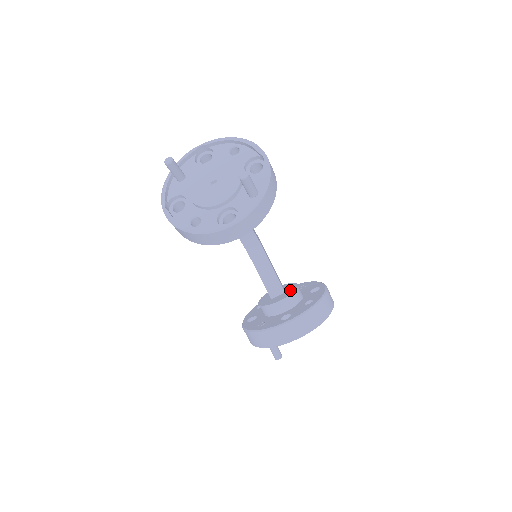
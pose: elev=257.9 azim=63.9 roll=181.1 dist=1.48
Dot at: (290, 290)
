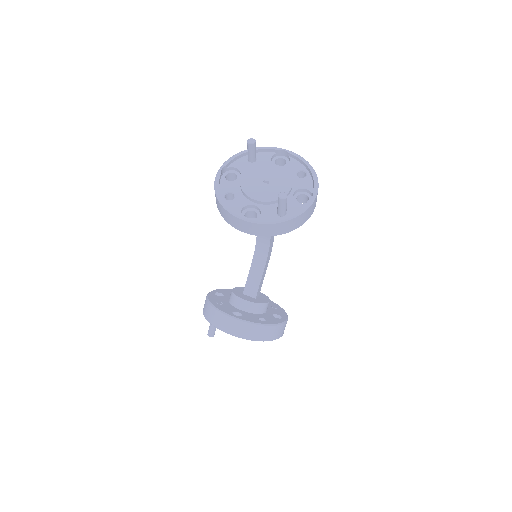
Dot at: (260, 300)
